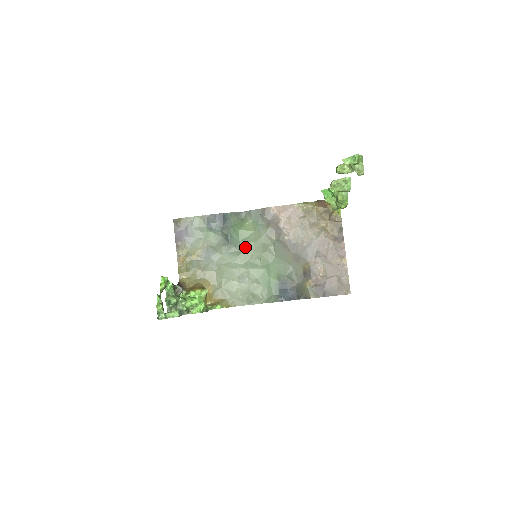
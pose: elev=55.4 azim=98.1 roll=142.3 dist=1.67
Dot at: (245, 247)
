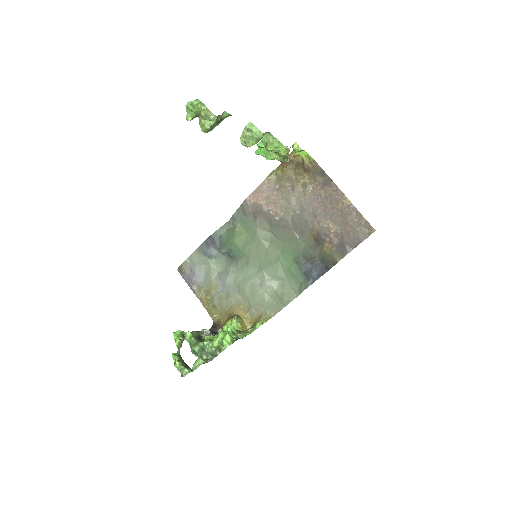
Dot at: (249, 253)
